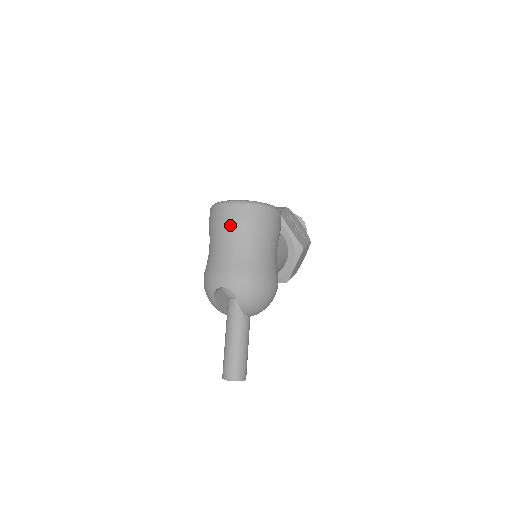
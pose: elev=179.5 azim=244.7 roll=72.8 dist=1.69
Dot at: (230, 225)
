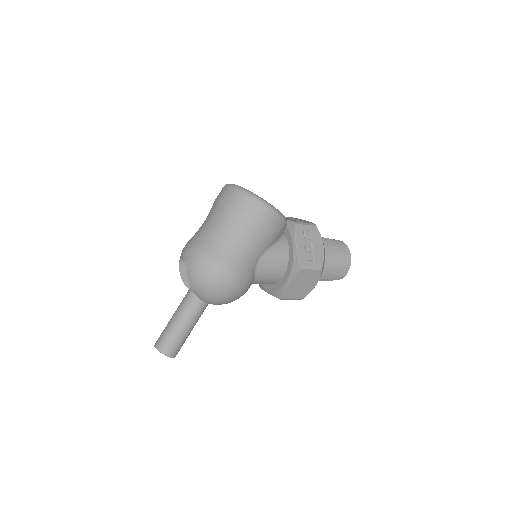
Dot at: (218, 205)
